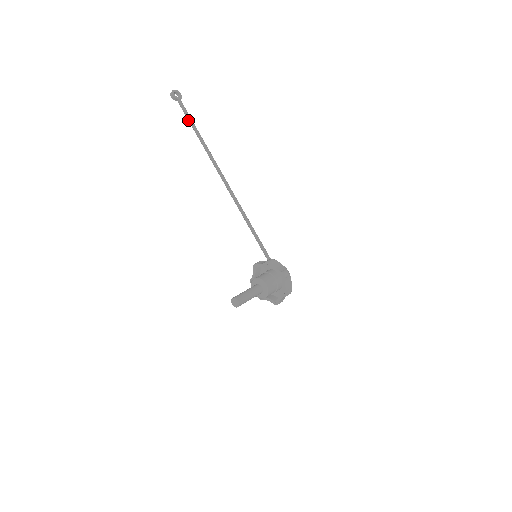
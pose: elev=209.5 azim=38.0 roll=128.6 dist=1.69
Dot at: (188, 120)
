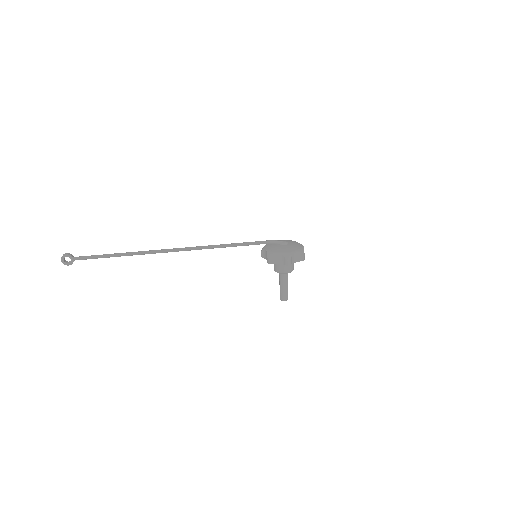
Dot at: occluded
